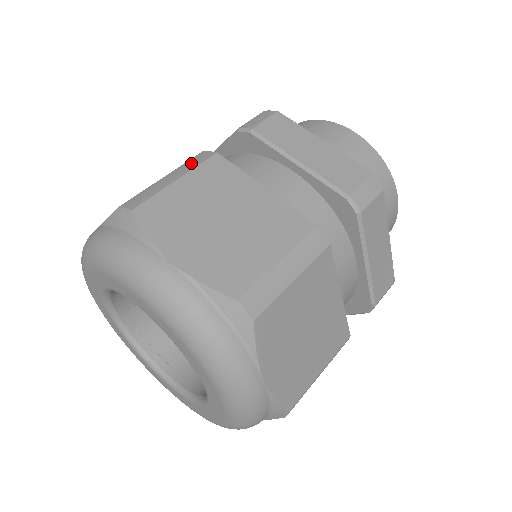
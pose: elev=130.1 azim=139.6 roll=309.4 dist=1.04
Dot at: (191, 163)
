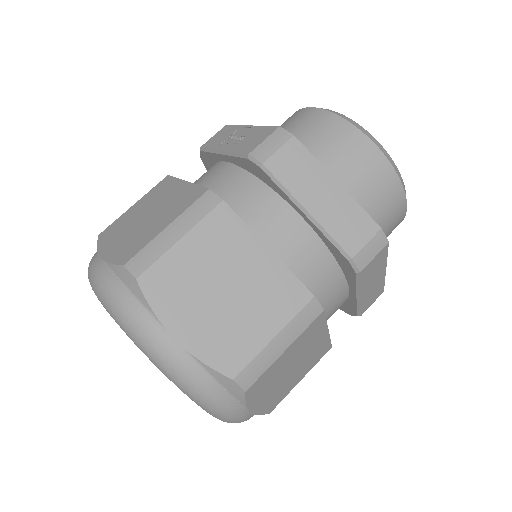
Dot at: (195, 211)
